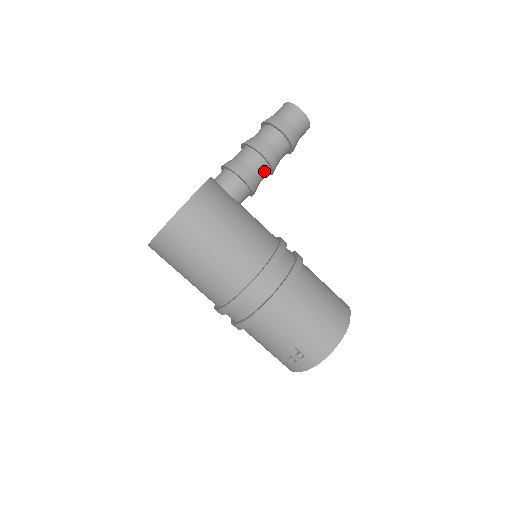
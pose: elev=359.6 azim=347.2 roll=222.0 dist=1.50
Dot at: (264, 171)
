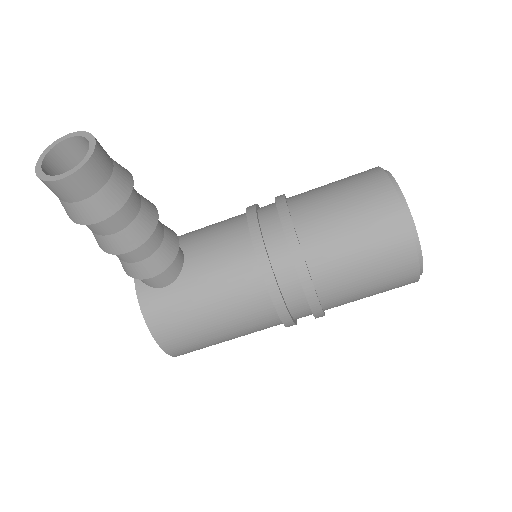
Dot at: (151, 241)
